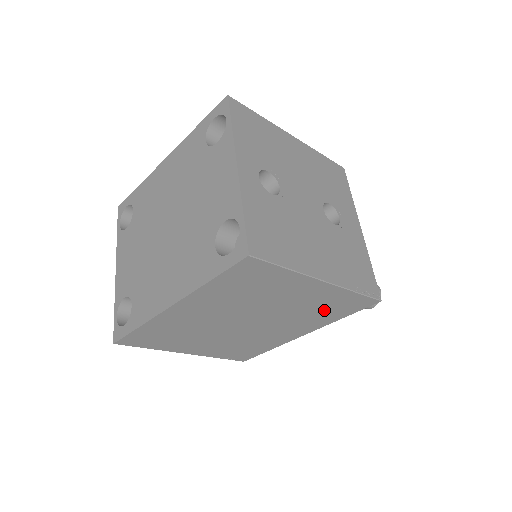
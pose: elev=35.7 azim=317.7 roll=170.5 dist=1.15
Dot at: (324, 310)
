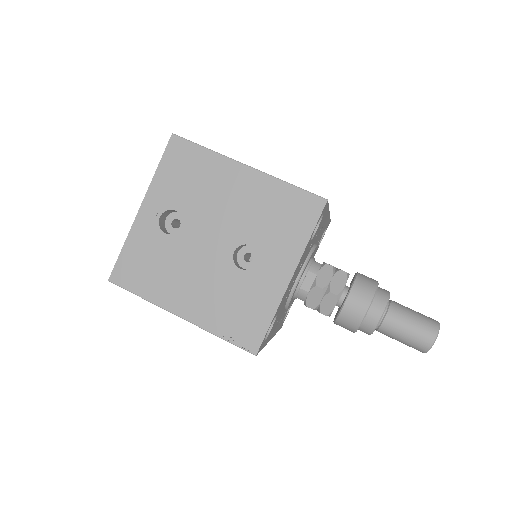
Dot at: occluded
